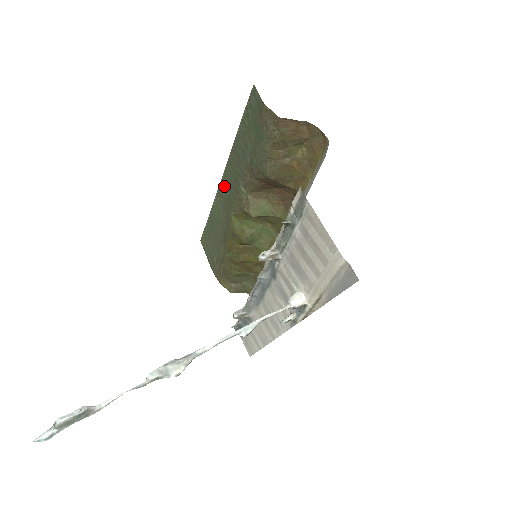
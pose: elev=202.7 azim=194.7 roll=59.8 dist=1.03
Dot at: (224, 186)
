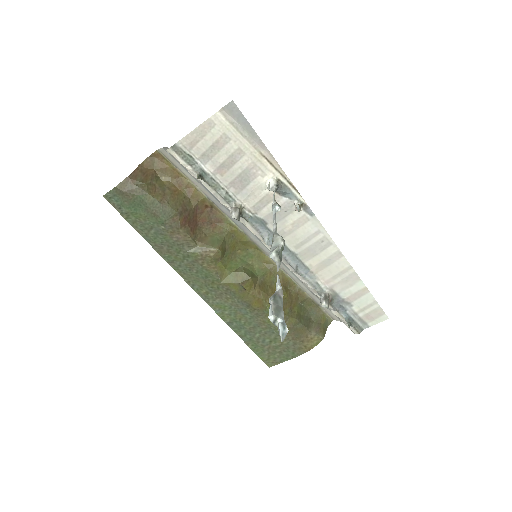
Dot at: (195, 283)
